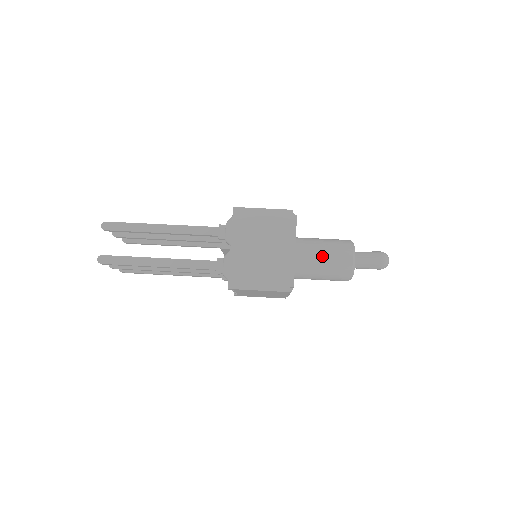
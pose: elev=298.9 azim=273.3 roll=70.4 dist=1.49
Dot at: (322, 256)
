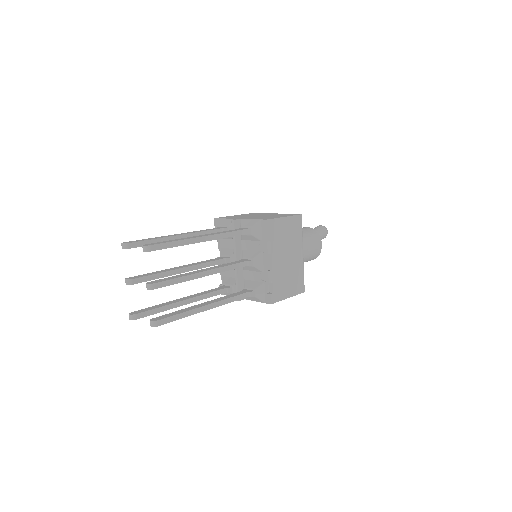
Dot at: occluded
